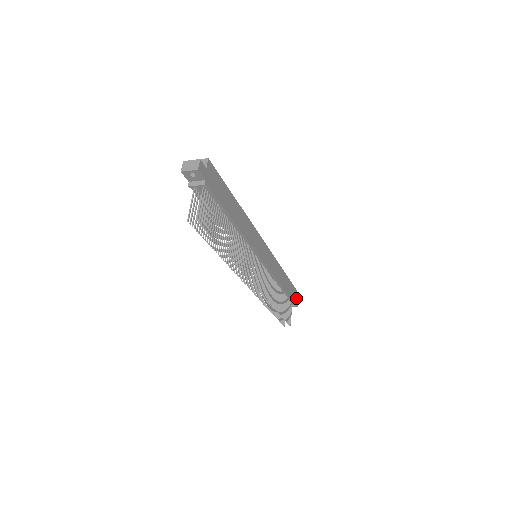
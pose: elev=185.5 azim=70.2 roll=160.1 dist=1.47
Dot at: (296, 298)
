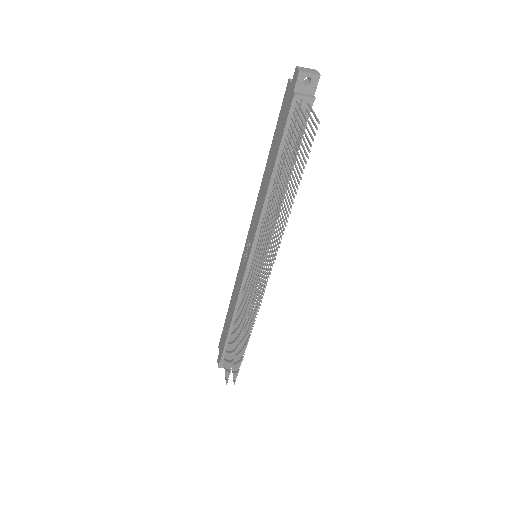
Dot at: occluded
